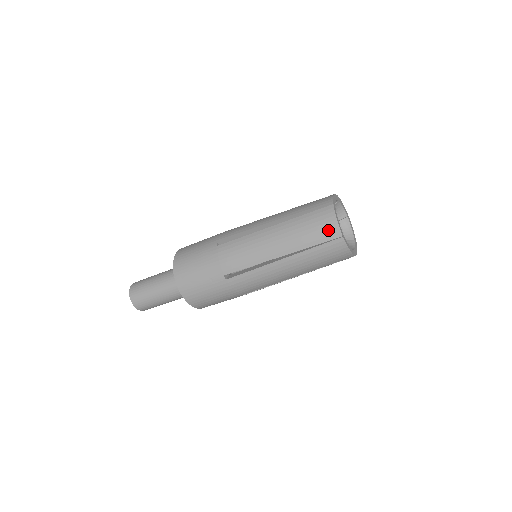
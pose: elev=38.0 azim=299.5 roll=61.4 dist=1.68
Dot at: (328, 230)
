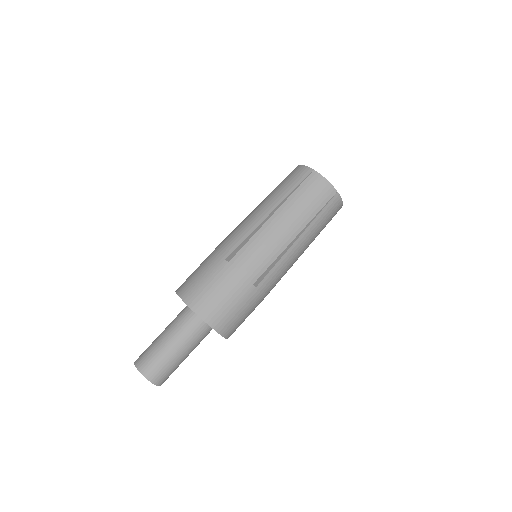
Dot at: (300, 173)
